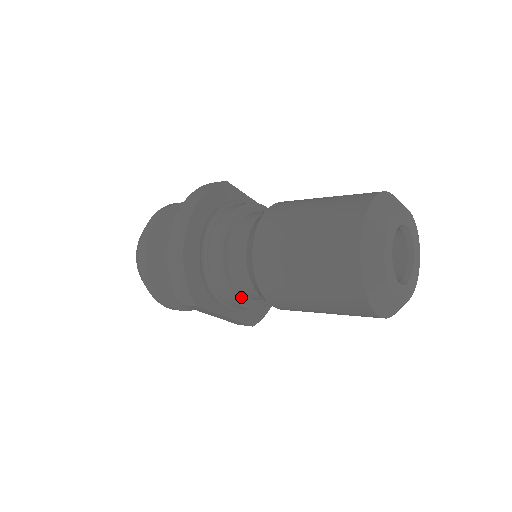
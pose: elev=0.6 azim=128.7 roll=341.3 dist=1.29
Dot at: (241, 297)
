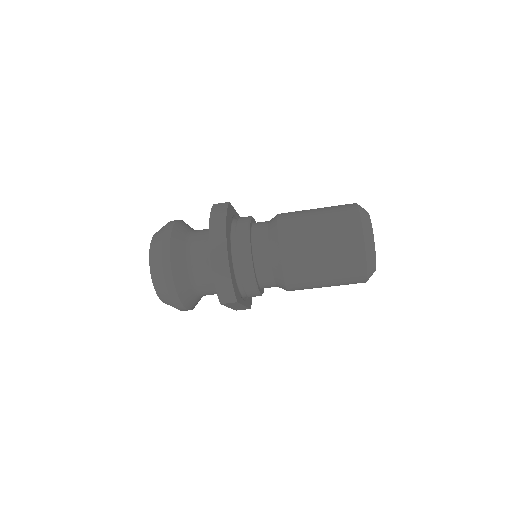
Dot at: (259, 288)
